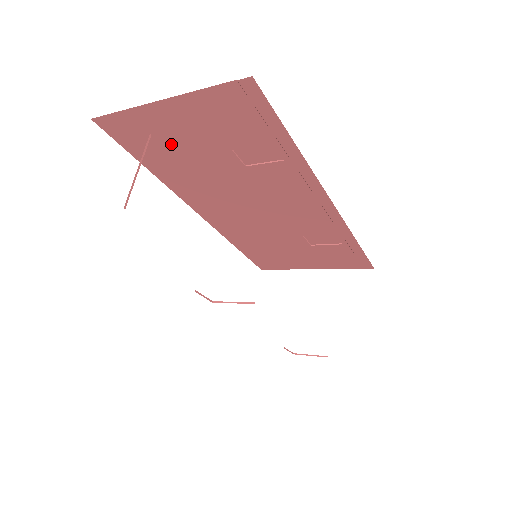
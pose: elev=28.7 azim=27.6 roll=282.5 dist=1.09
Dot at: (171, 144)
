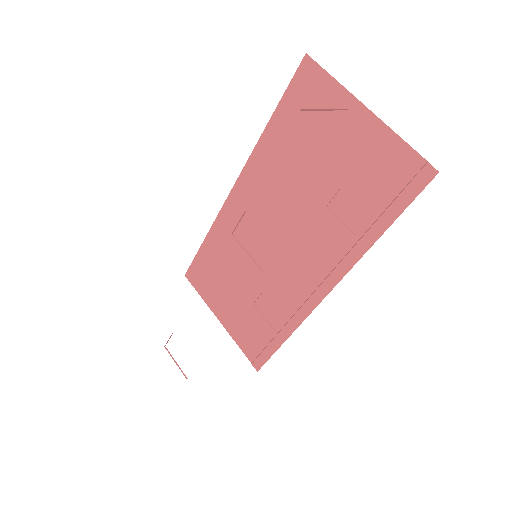
Dot at: (316, 133)
